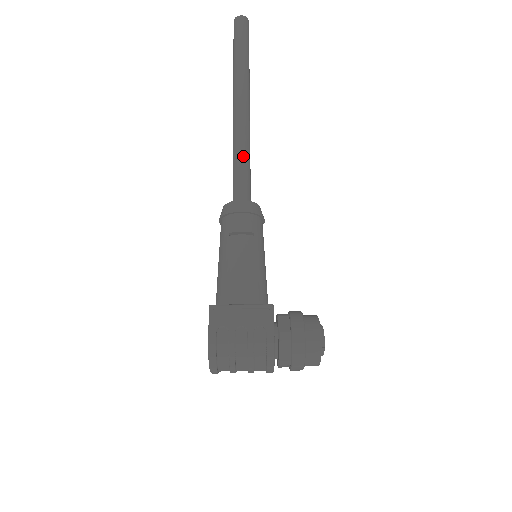
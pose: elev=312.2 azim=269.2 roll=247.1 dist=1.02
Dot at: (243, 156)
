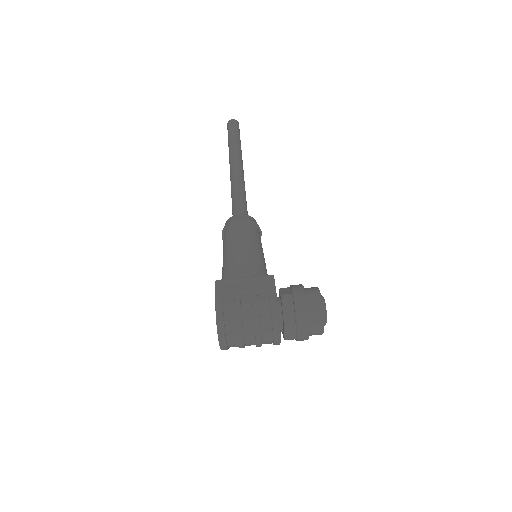
Dot at: (240, 192)
